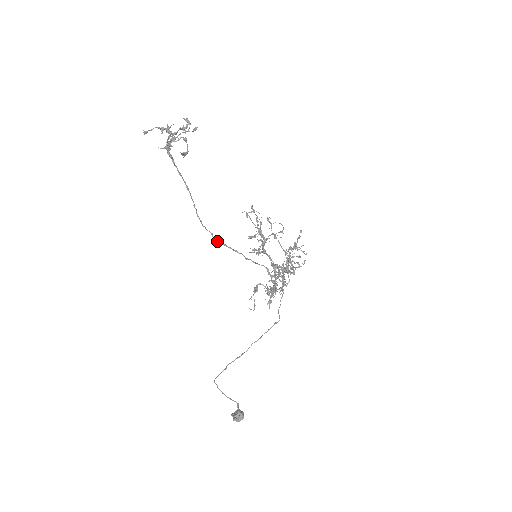
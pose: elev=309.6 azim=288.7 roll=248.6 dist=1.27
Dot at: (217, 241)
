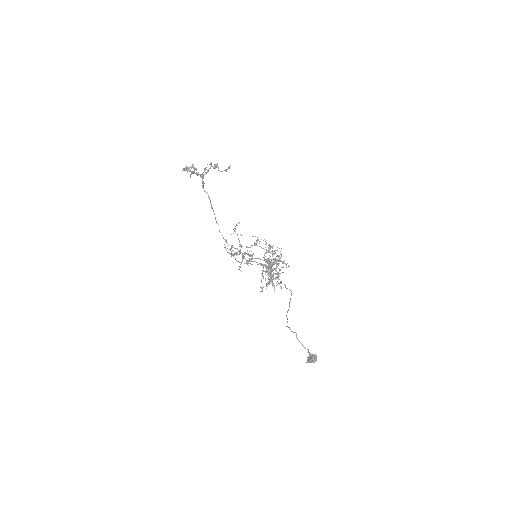
Dot at: (229, 253)
